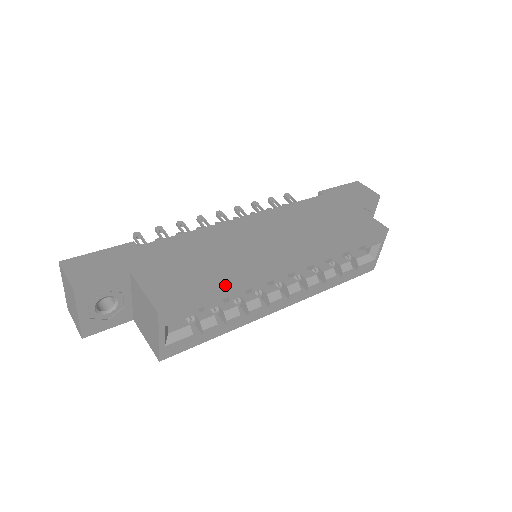
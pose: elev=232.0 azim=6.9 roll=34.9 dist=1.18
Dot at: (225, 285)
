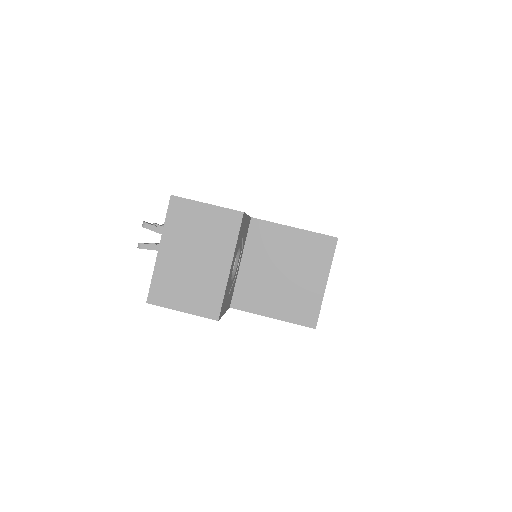
Dot at: occluded
